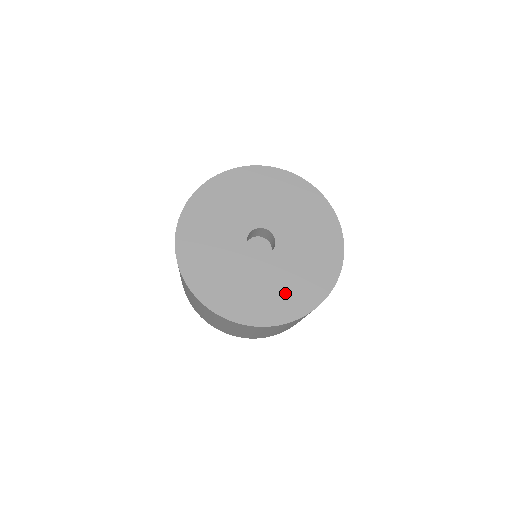
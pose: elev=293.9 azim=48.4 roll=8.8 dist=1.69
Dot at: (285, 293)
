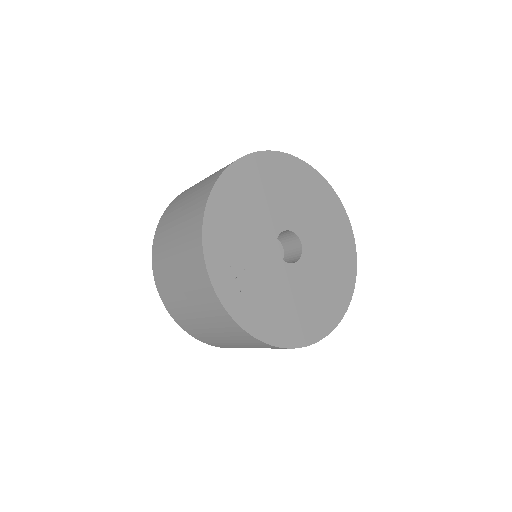
Dot at: (300, 313)
